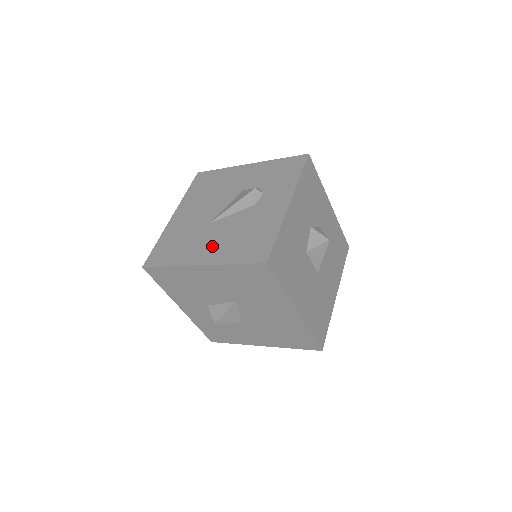
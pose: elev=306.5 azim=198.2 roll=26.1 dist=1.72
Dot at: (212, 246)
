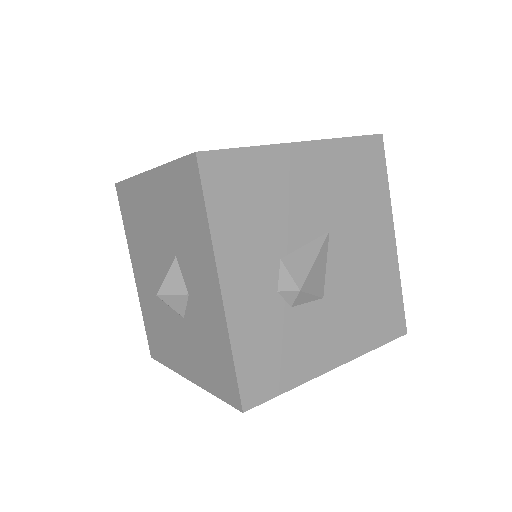
Dot at: occluded
